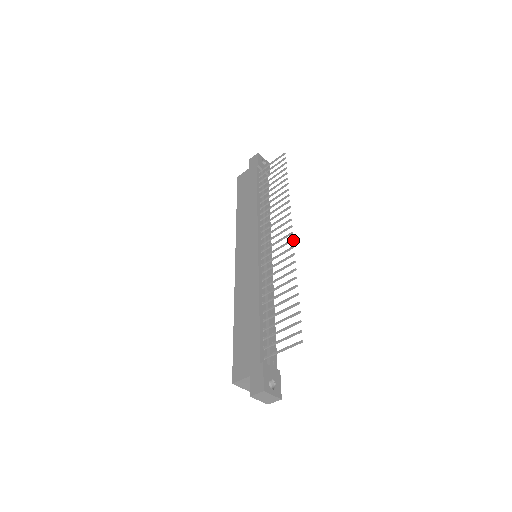
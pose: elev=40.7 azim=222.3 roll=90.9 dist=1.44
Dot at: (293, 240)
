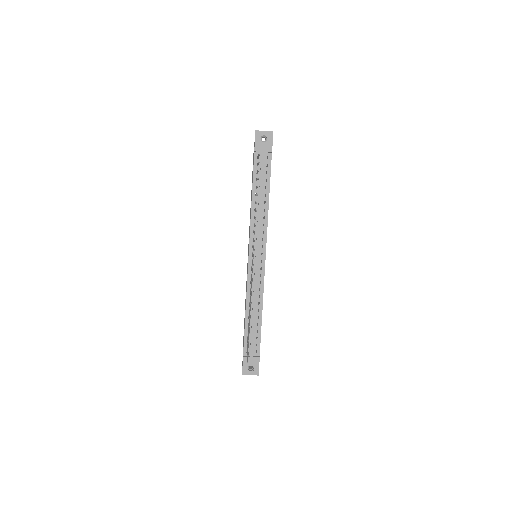
Dot at: occluded
